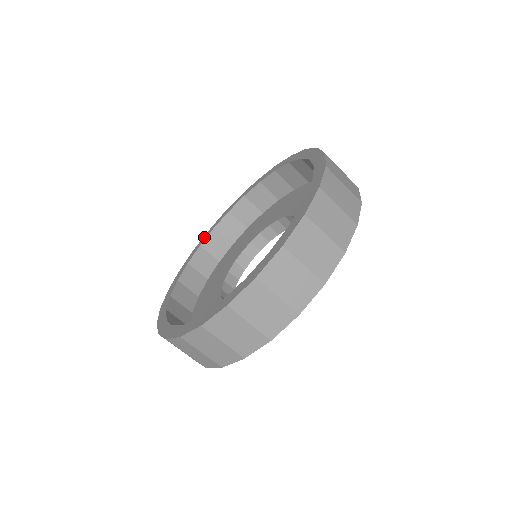
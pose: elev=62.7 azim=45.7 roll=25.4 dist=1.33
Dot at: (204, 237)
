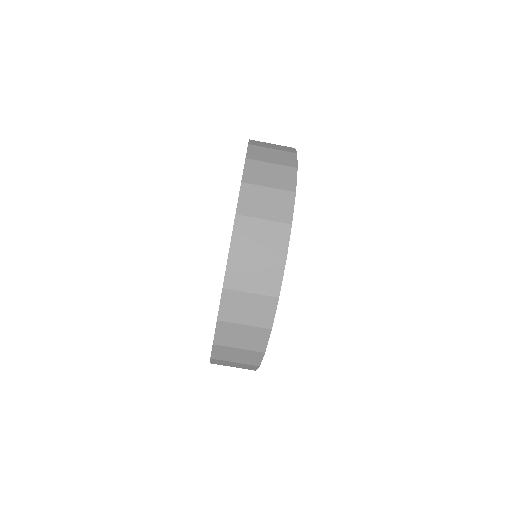
Dot at: occluded
